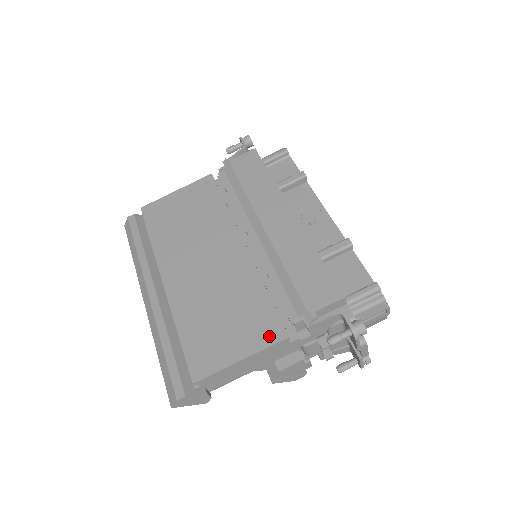
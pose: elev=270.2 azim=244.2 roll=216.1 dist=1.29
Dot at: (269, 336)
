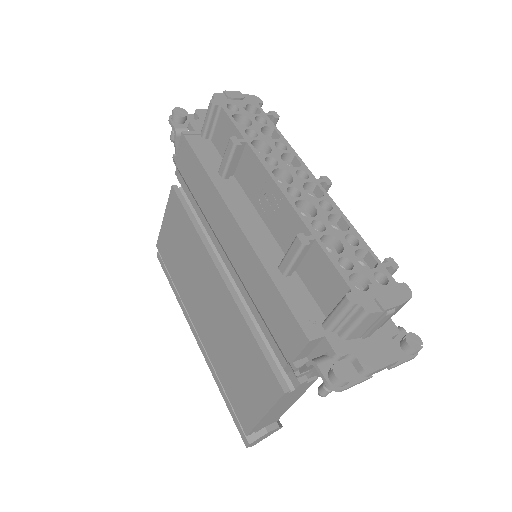
Dot at: (271, 391)
